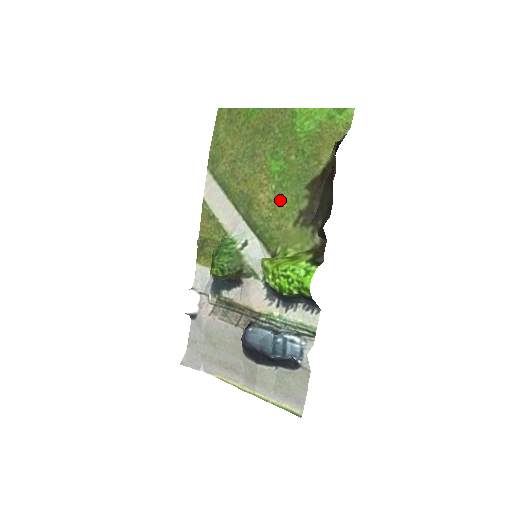
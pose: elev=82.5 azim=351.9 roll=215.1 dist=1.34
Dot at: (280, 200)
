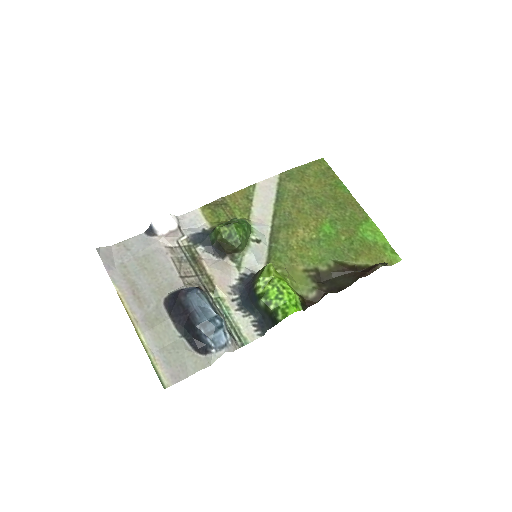
Dot at: (310, 247)
